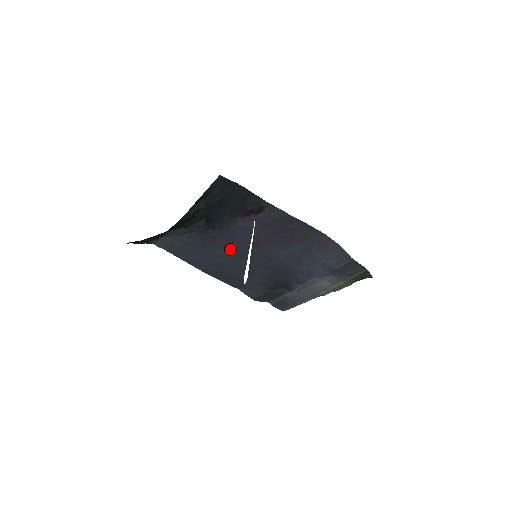
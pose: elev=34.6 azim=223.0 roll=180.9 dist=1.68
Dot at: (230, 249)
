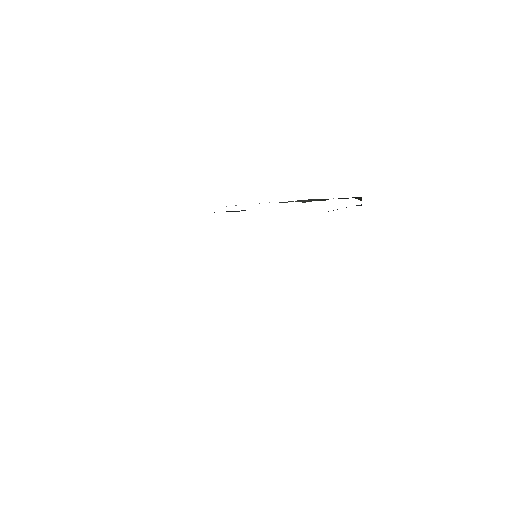
Dot at: occluded
